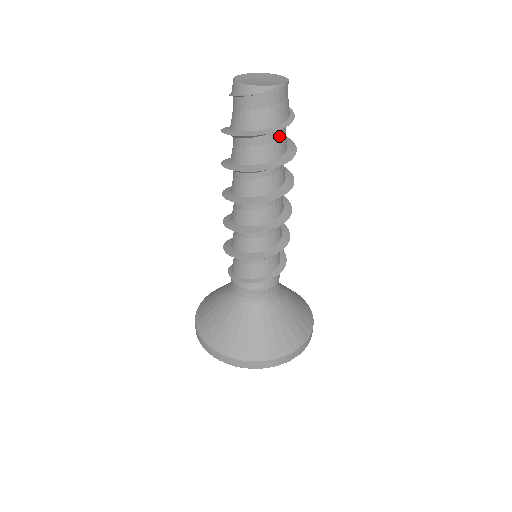
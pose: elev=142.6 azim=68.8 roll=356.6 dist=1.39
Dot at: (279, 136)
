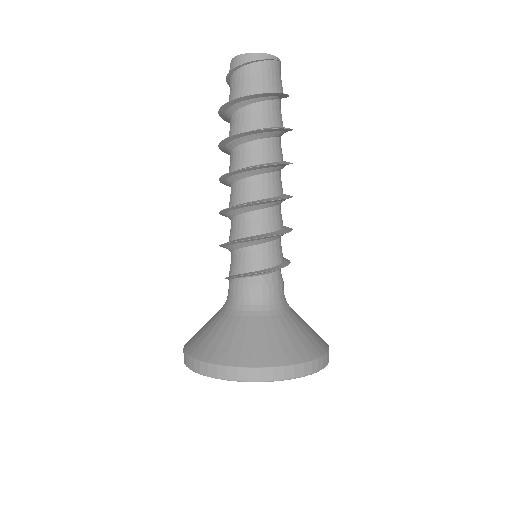
Dot at: (279, 107)
